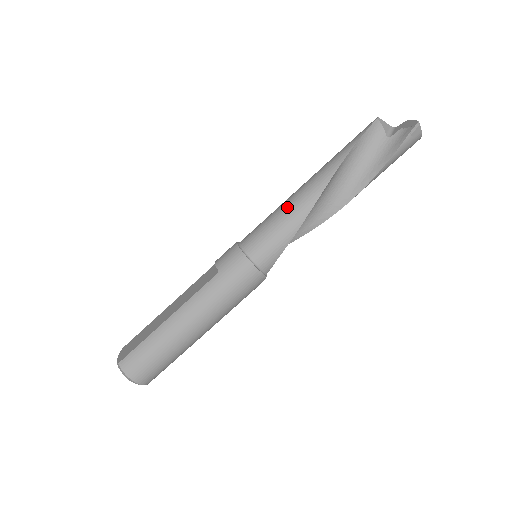
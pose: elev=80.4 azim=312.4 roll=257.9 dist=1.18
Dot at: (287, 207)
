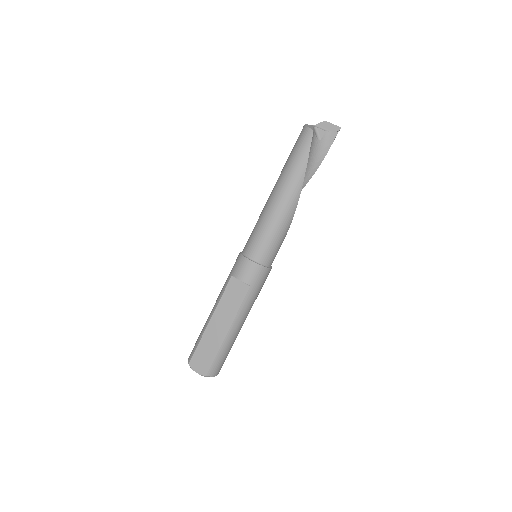
Dot at: (278, 222)
